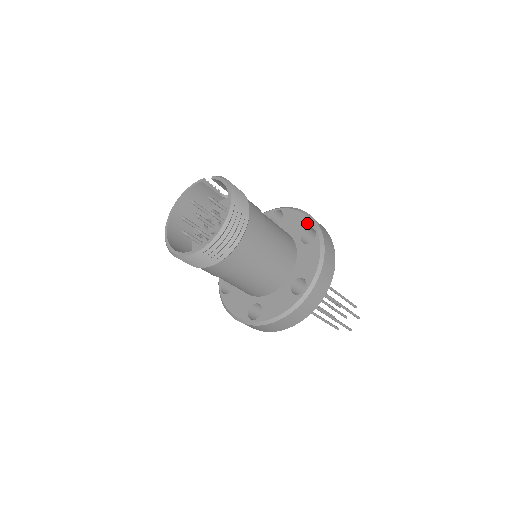
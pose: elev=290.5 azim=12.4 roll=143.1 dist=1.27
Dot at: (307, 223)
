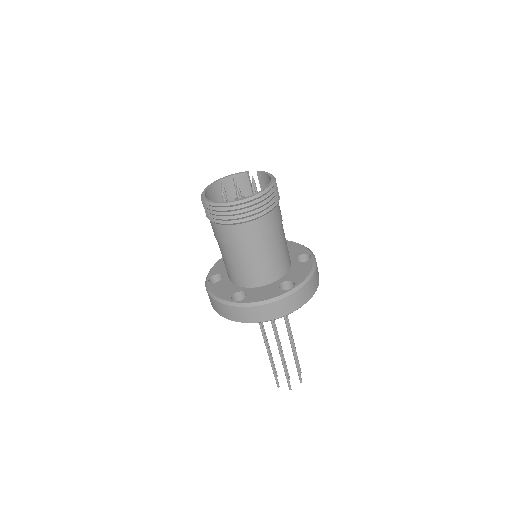
Dot at: (305, 251)
